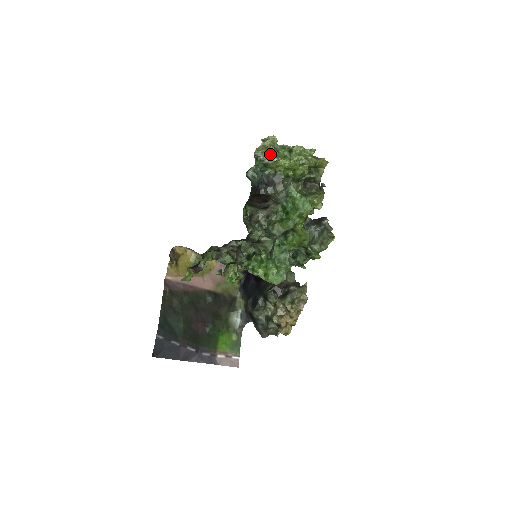
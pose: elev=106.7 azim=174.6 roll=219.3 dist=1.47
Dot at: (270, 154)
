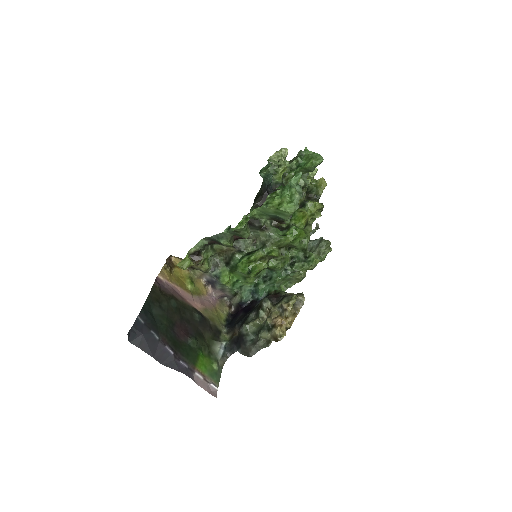
Dot at: (281, 163)
